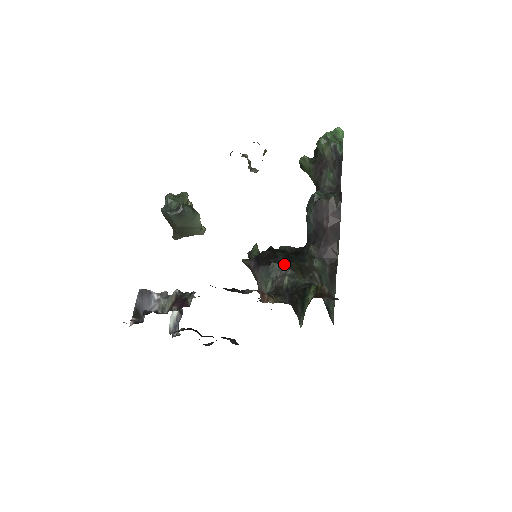
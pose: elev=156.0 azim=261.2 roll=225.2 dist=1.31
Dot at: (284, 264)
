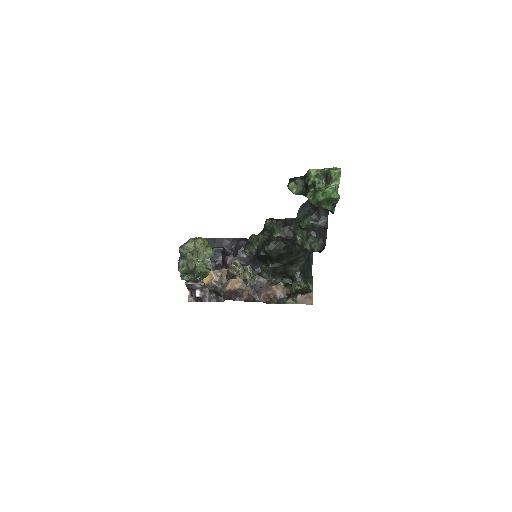
Dot at: (278, 263)
